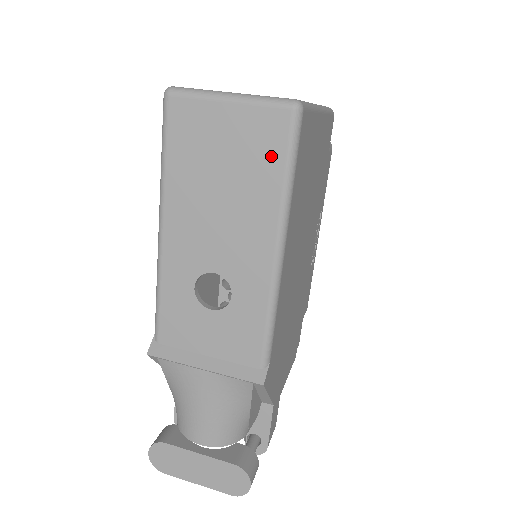
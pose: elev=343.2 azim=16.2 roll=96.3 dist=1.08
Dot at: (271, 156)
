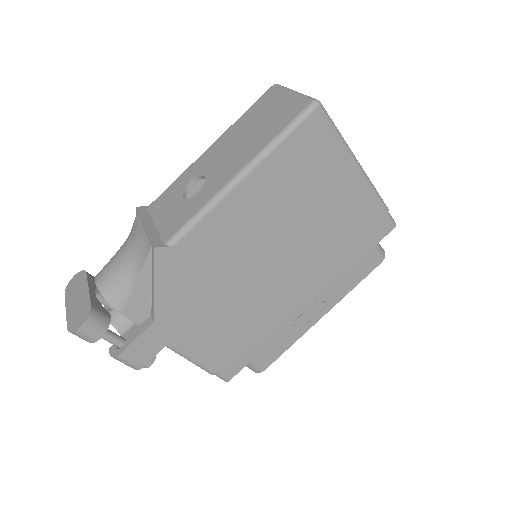
Dot at: (283, 122)
